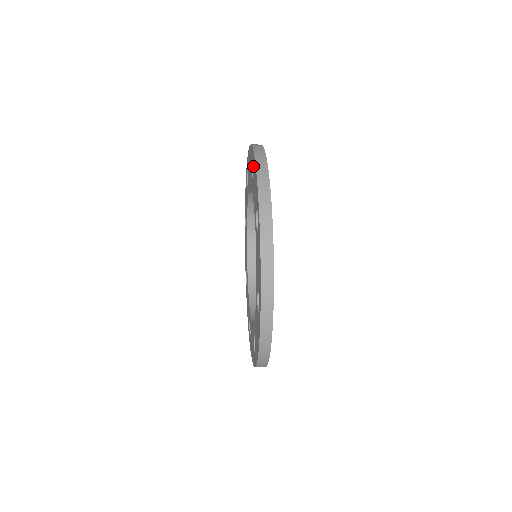
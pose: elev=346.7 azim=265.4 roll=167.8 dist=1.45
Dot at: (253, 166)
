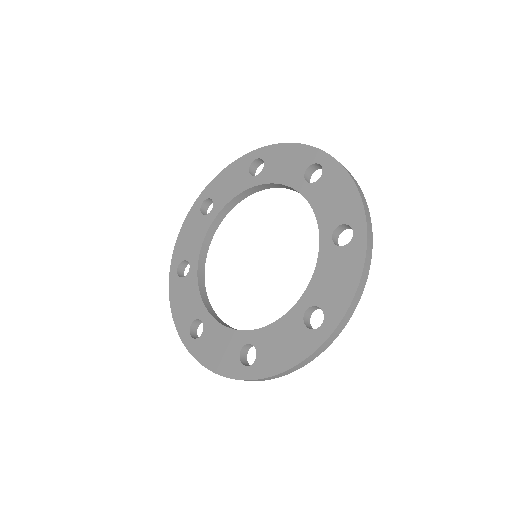
Dot at: (212, 191)
